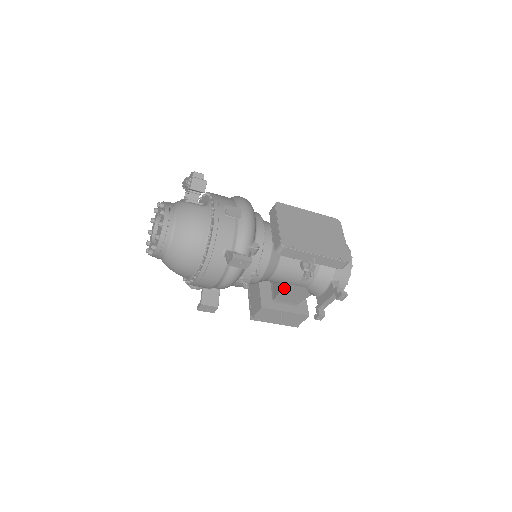
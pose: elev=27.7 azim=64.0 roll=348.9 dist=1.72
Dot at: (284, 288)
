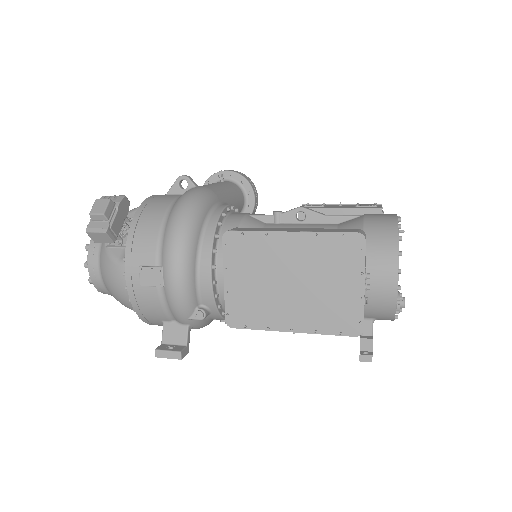
Dot at: occluded
